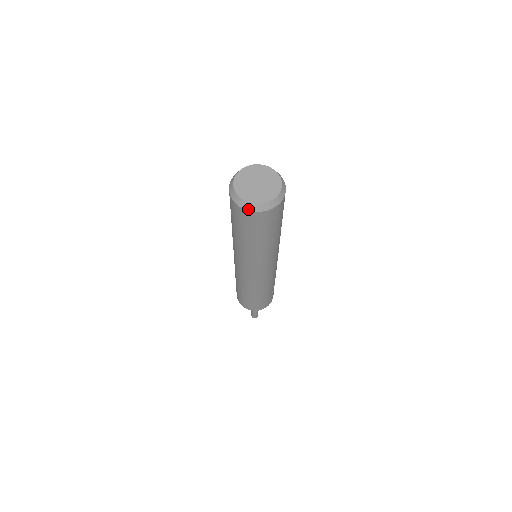
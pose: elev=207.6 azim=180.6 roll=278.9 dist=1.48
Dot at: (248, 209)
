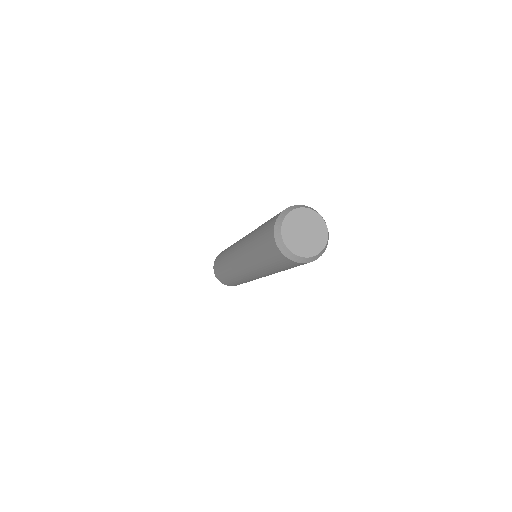
Dot at: (282, 251)
